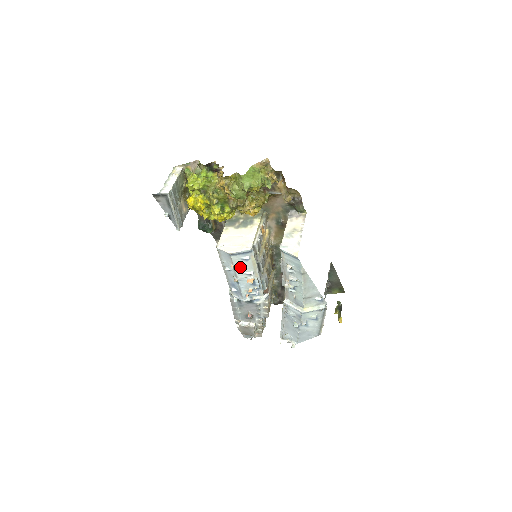
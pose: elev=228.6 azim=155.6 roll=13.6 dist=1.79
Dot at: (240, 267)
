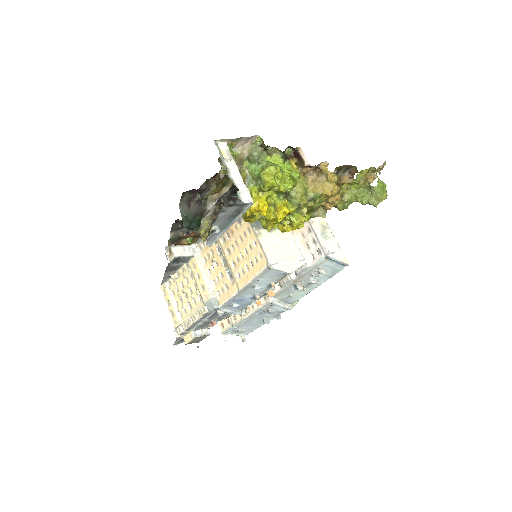
Dot at: (276, 282)
